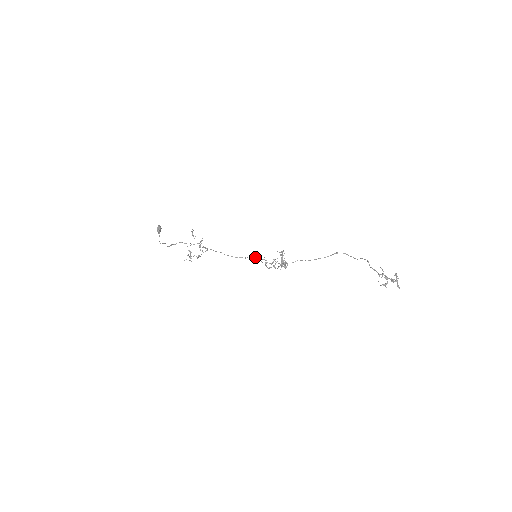
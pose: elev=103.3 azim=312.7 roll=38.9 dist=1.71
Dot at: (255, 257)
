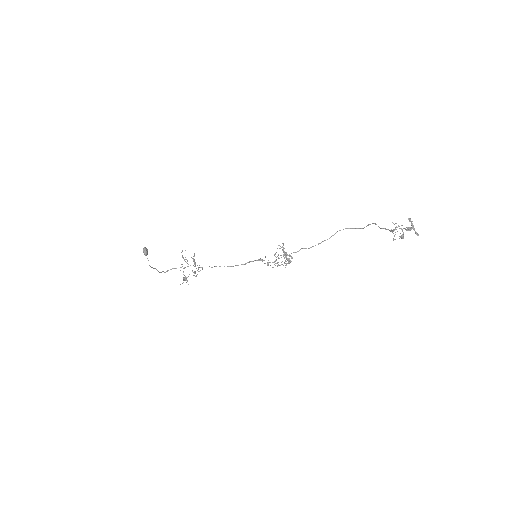
Dot at: (255, 260)
